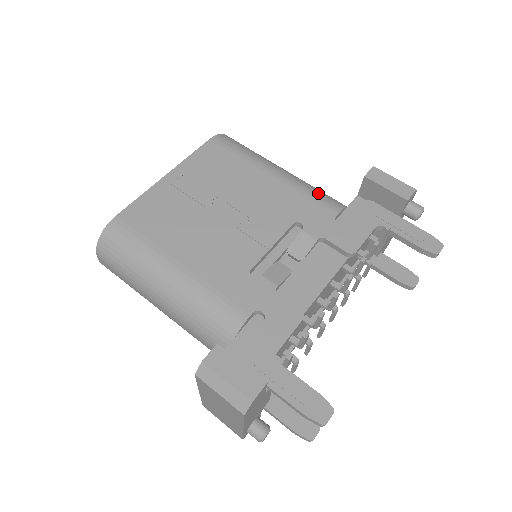
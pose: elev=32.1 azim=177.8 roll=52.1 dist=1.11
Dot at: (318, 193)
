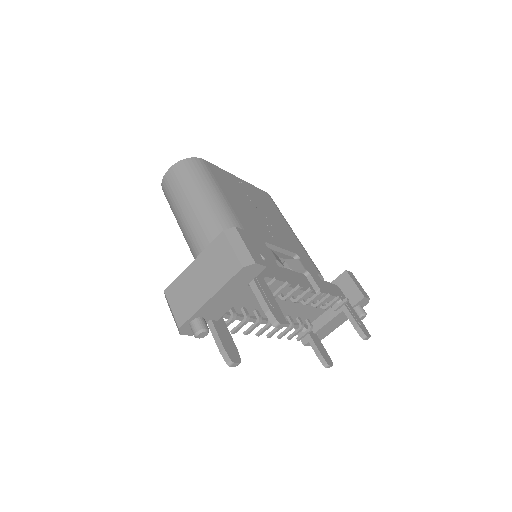
Dot at: occluded
